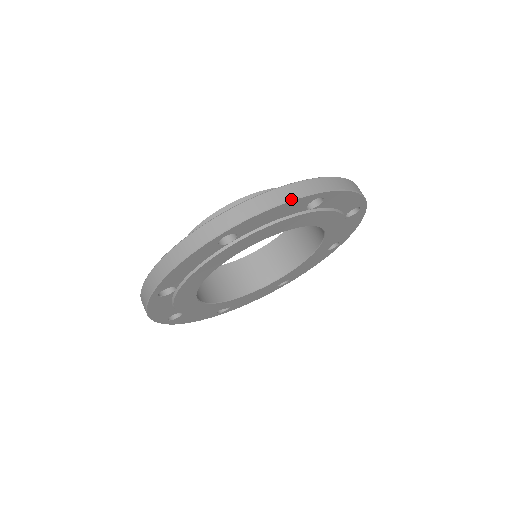
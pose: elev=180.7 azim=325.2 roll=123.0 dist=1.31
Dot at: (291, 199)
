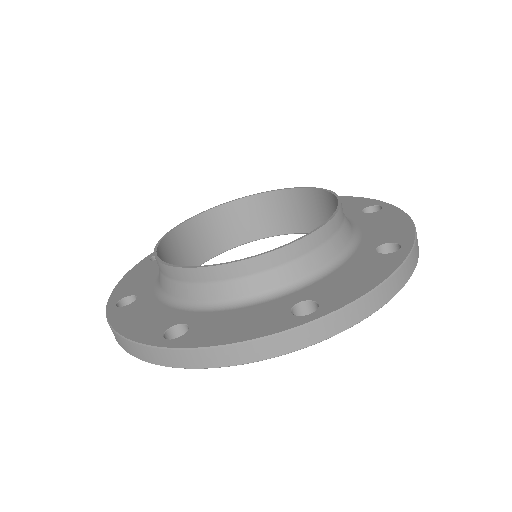
Dot at: (263, 359)
